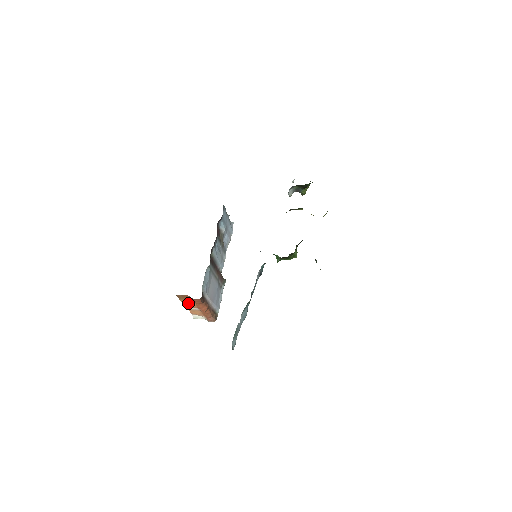
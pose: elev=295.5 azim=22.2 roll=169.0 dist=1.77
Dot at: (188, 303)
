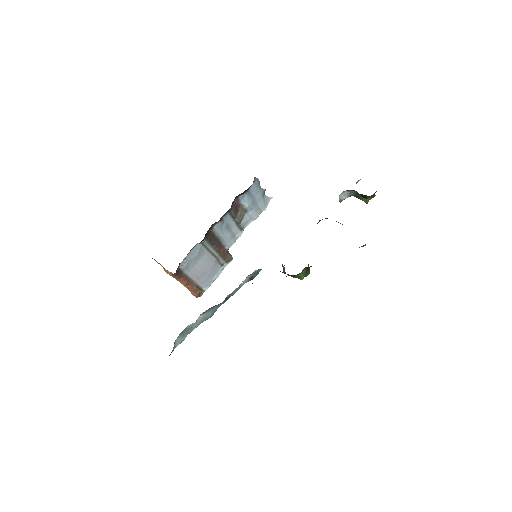
Dot at: occluded
